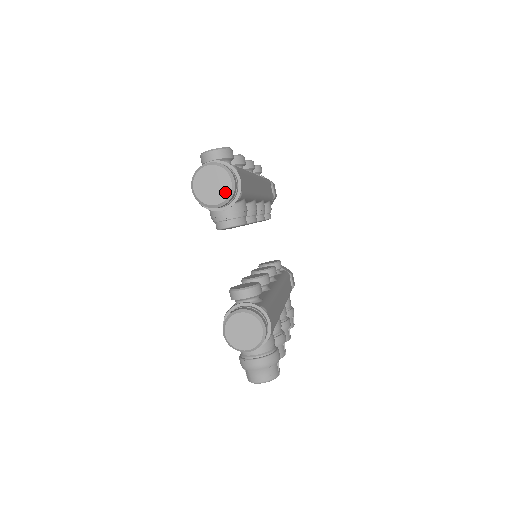
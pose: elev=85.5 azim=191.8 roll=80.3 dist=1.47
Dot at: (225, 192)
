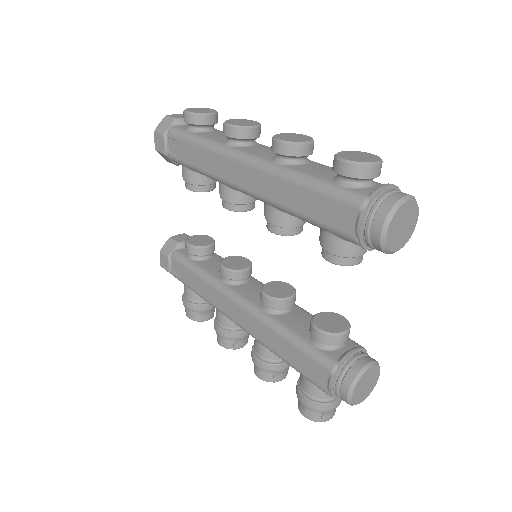
Dot at: (409, 235)
